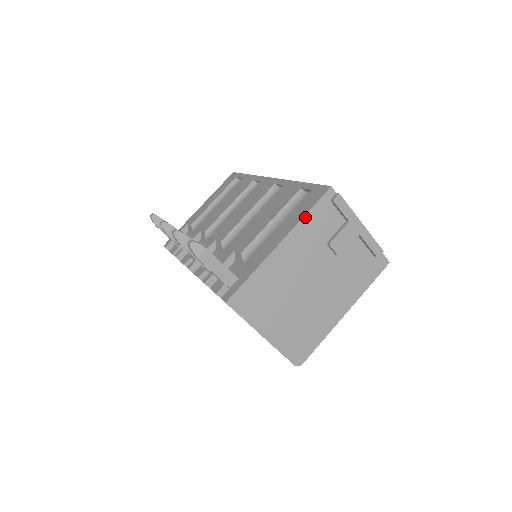
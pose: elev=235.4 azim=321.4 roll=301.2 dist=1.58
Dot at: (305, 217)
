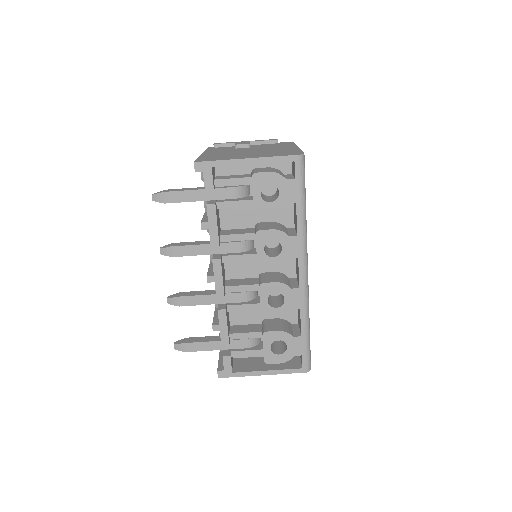
Dot at: occluded
